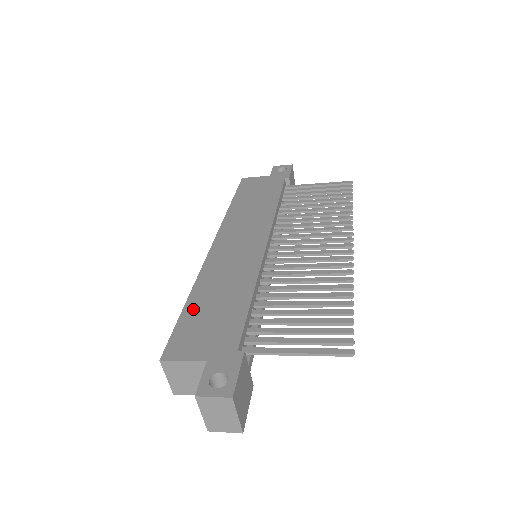
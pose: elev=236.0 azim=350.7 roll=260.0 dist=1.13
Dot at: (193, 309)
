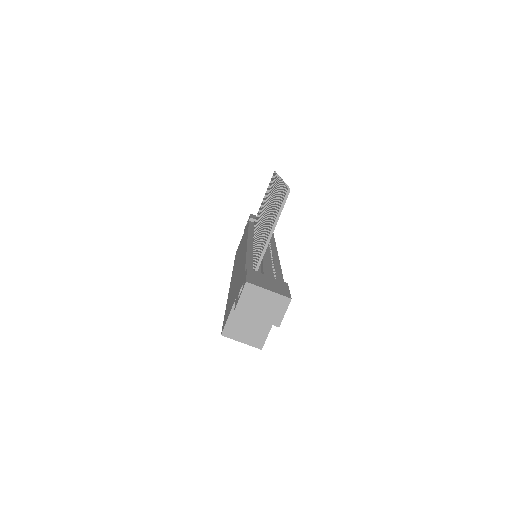
Dot at: (228, 304)
